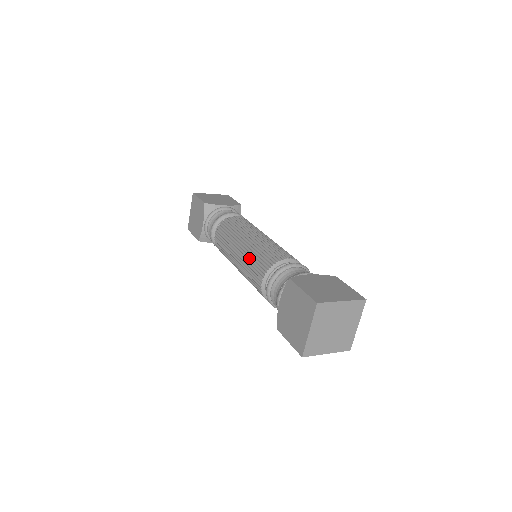
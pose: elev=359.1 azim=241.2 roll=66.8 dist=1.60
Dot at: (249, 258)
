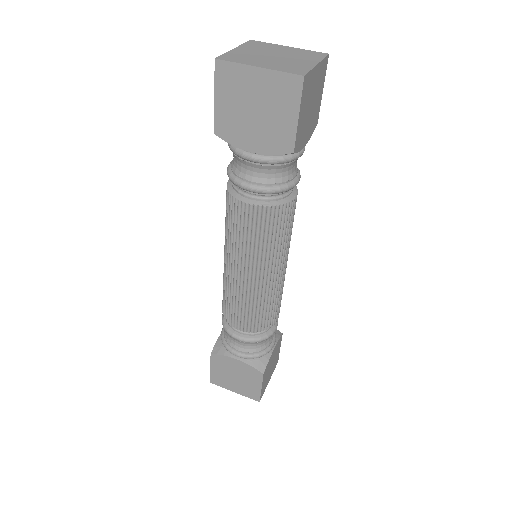
Dot at: (223, 279)
